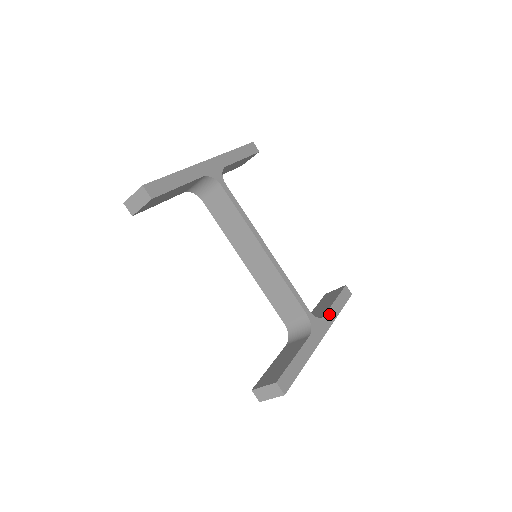
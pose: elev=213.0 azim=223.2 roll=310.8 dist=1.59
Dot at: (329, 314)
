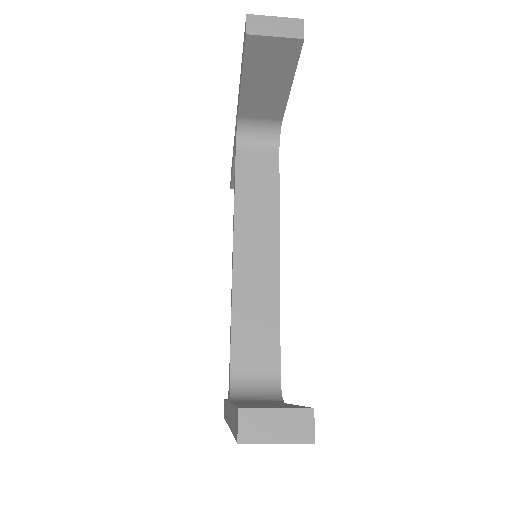
Dot at: occluded
